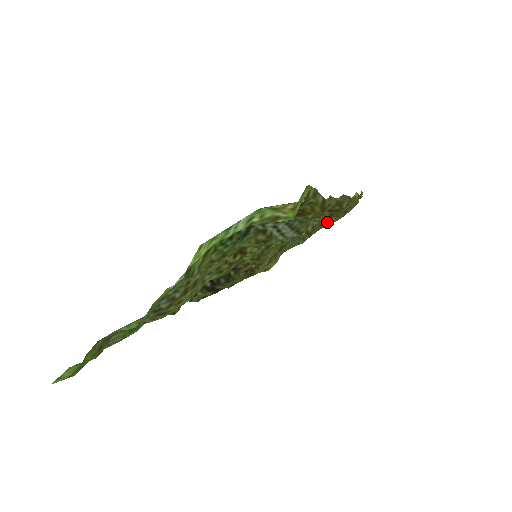
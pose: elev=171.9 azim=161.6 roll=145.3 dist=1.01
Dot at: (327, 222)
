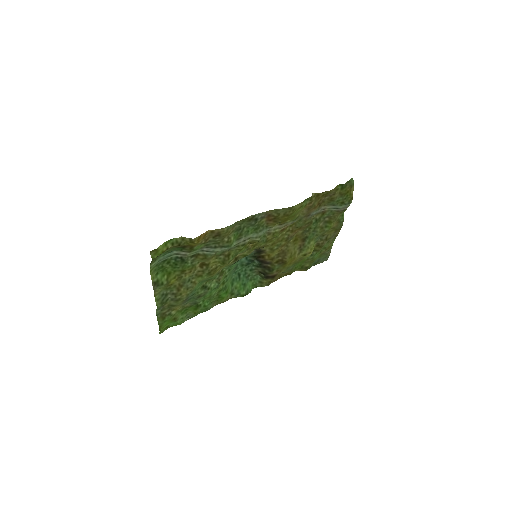
Dot at: (336, 210)
